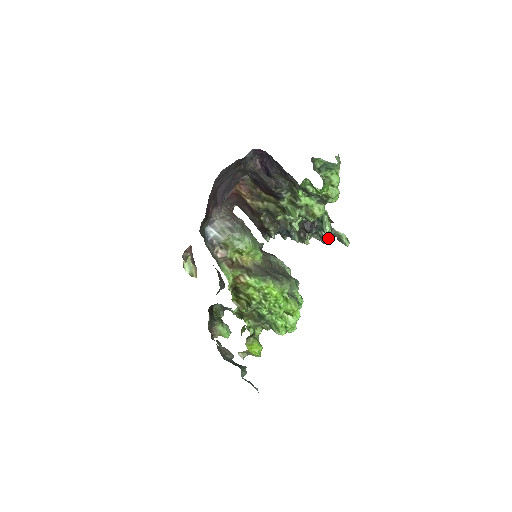
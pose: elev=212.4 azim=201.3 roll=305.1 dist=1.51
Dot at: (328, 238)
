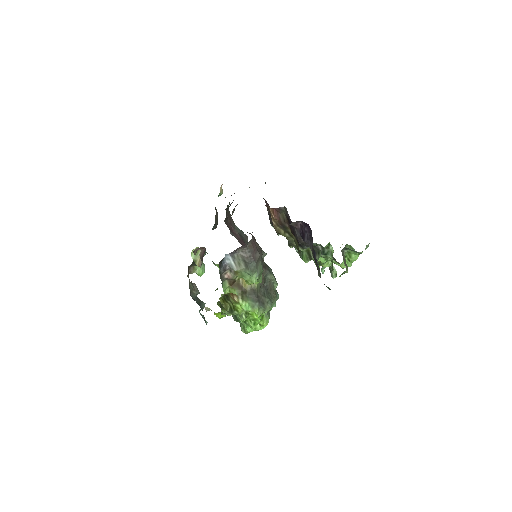
Dot at: (322, 270)
